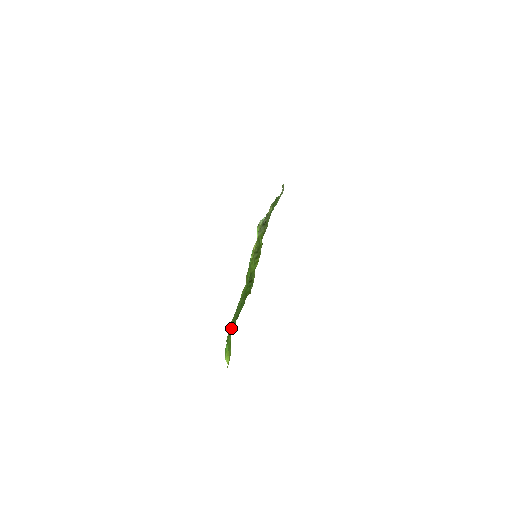
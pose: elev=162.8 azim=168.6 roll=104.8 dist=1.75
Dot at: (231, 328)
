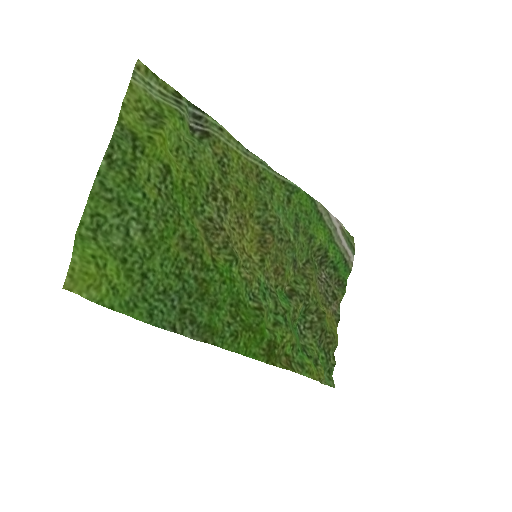
Dot at: (124, 263)
